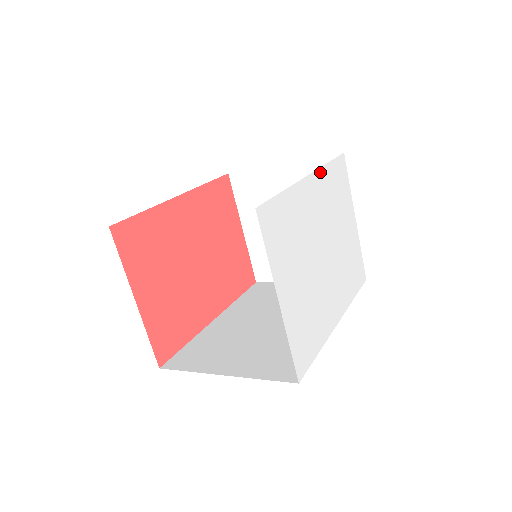
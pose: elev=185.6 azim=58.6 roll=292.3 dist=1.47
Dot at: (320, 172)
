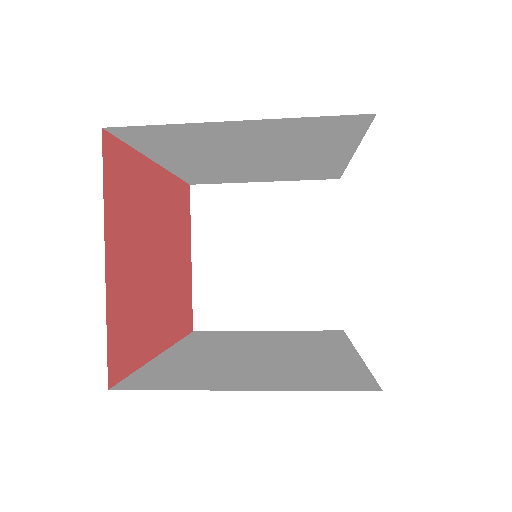
Dot at: occluded
